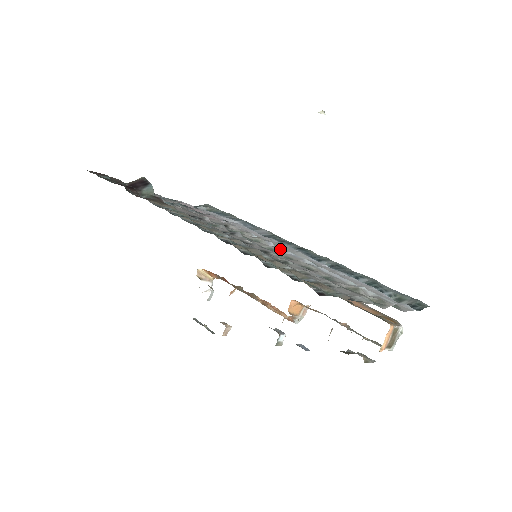
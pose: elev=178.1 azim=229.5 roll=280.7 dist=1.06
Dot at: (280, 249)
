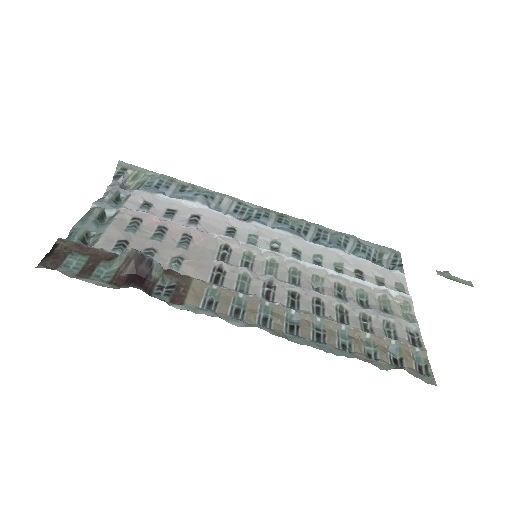
Dot at: (298, 263)
